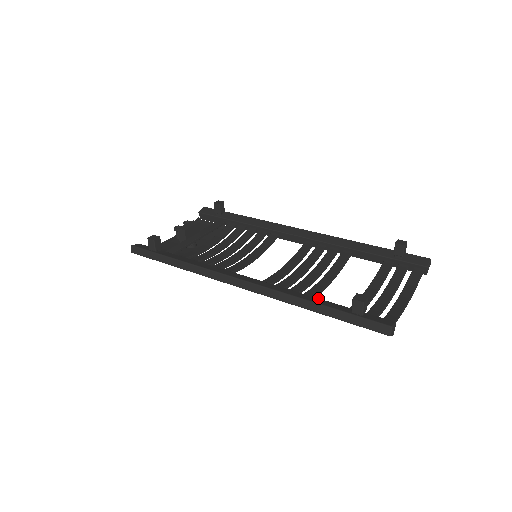
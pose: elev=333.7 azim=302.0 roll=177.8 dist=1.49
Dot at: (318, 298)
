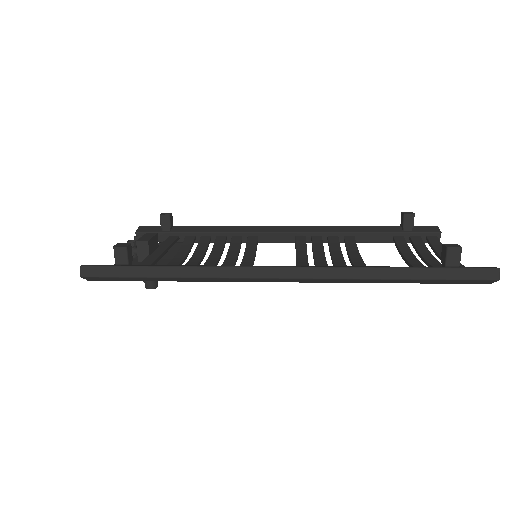
Dot at: (389, 266)
